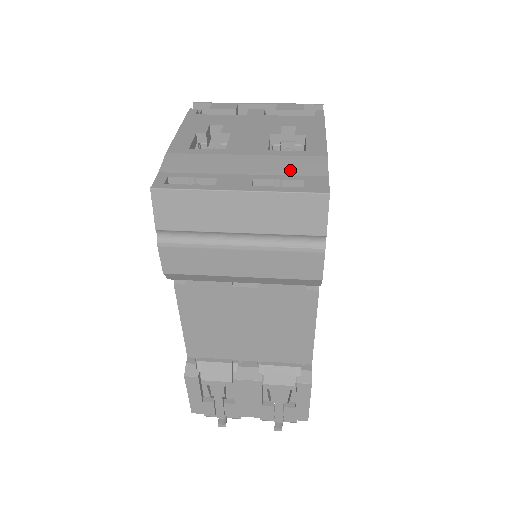
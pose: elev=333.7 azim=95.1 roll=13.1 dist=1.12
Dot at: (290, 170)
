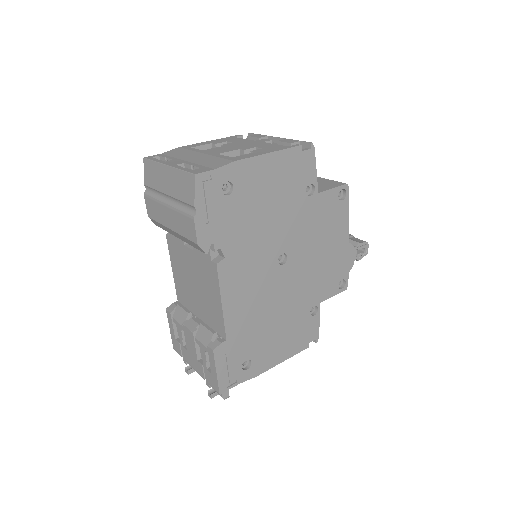
Dot at: (206, 163)
